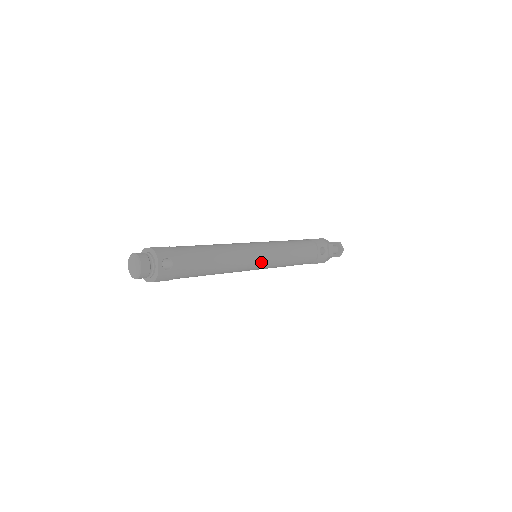
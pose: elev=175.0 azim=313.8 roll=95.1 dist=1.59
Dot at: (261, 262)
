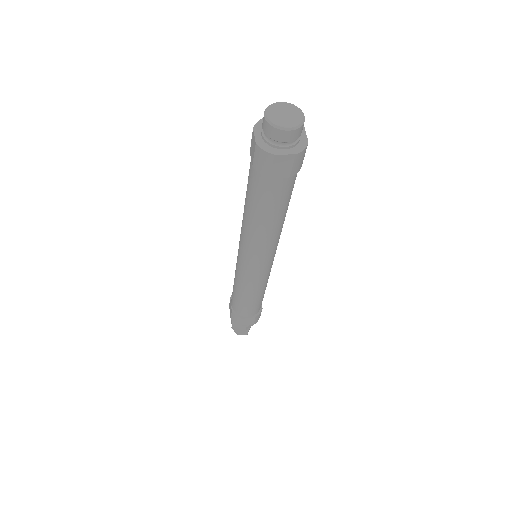
Dot at: (273, 258)
